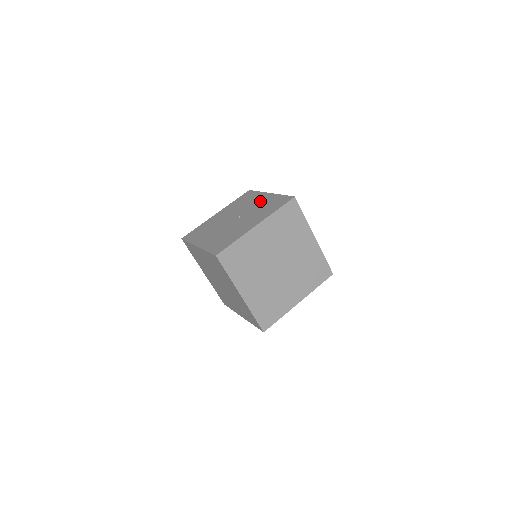
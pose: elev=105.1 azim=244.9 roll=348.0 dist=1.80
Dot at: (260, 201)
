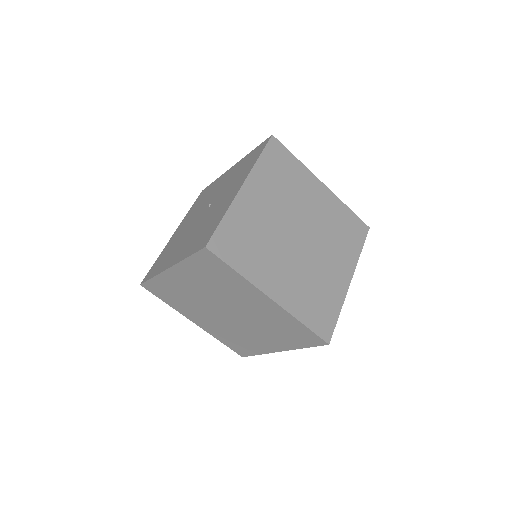
Dot at: (226, 178)
